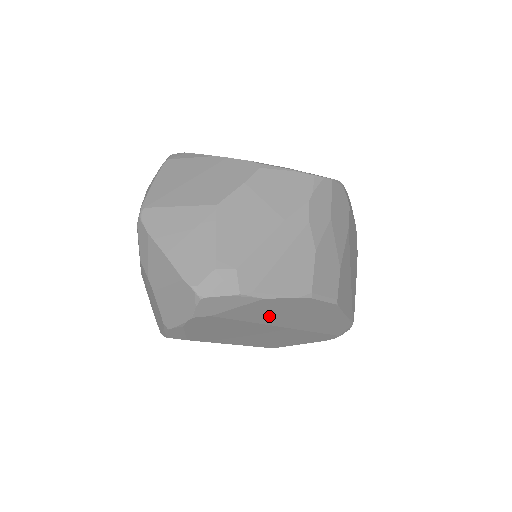
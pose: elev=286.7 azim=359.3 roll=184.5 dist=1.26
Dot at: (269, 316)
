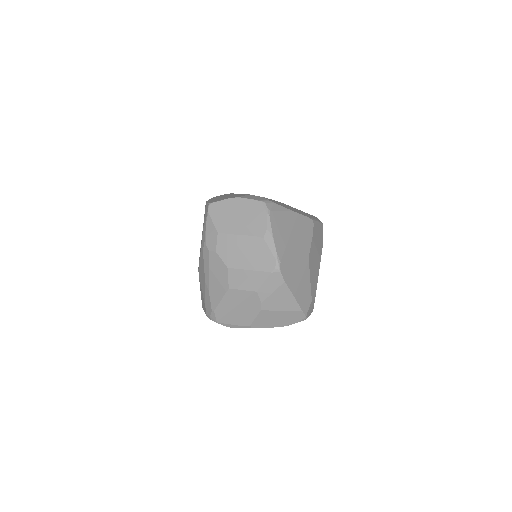
Dot at: occluded
